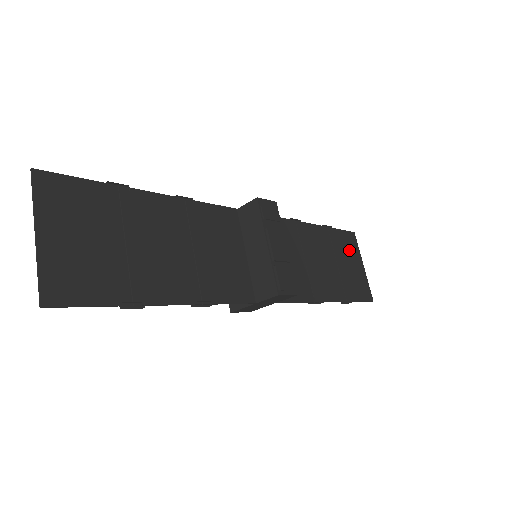
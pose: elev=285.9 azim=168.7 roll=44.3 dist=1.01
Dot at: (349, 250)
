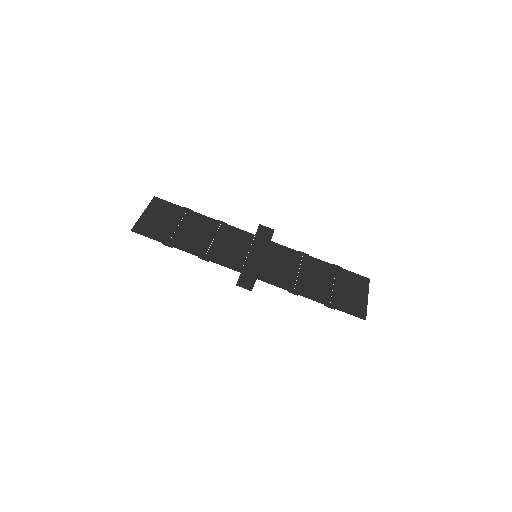
Dot at: (355, 285)
